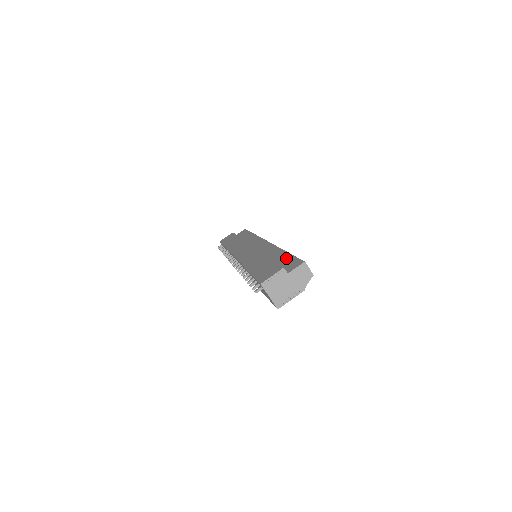
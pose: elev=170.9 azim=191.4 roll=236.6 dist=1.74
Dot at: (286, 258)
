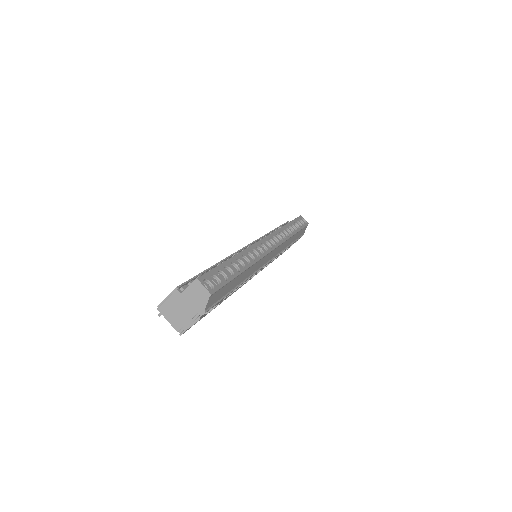
Dot at: occluded
